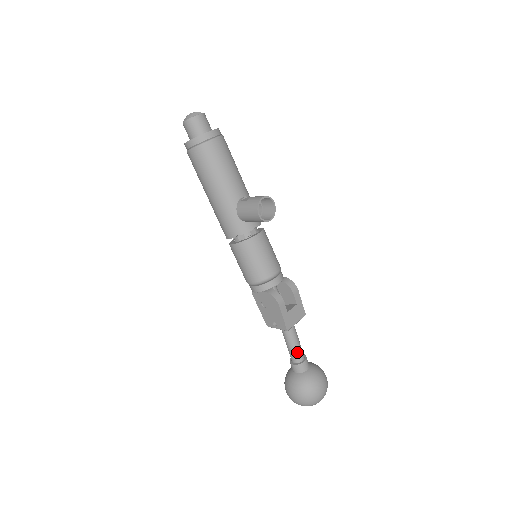
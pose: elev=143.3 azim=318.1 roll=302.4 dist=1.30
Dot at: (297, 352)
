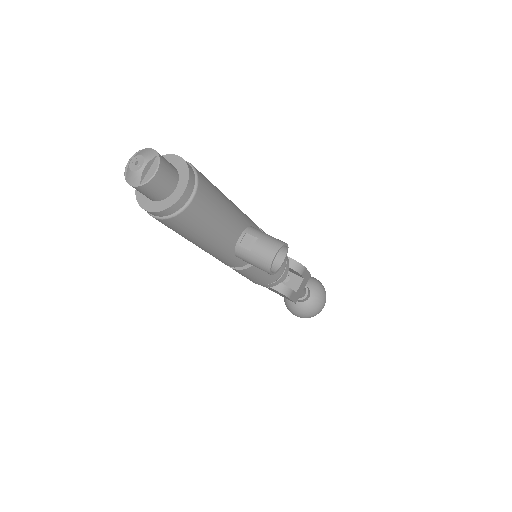
Dot at: (300, 295)
